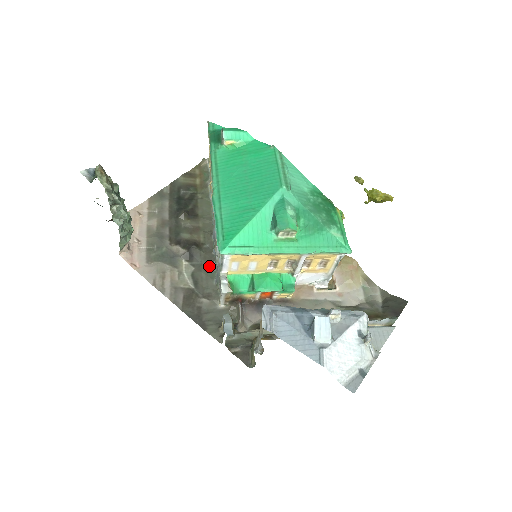
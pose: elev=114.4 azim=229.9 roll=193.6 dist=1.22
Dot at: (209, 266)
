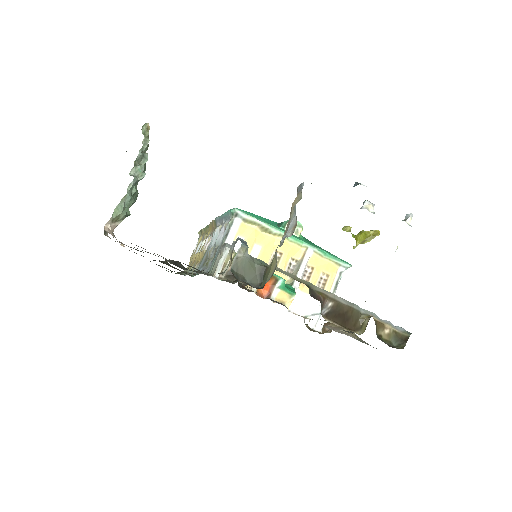
Dot at: occluded
